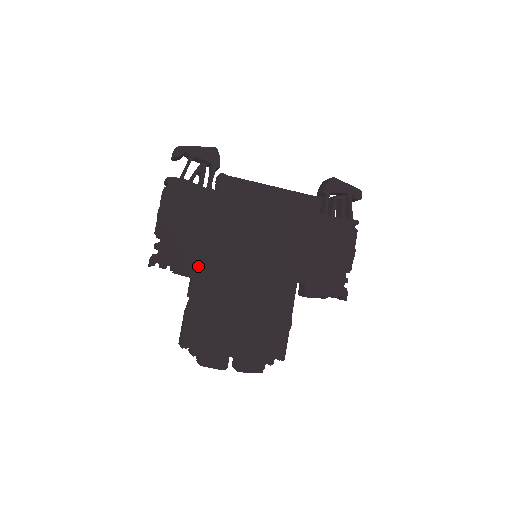
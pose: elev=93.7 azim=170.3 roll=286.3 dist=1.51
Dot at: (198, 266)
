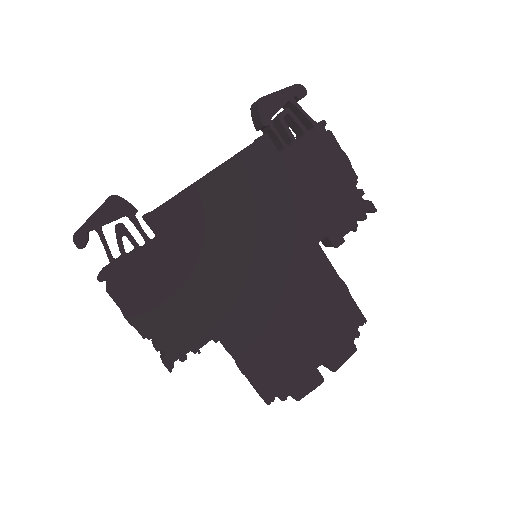
Dot at: (214, 325)
